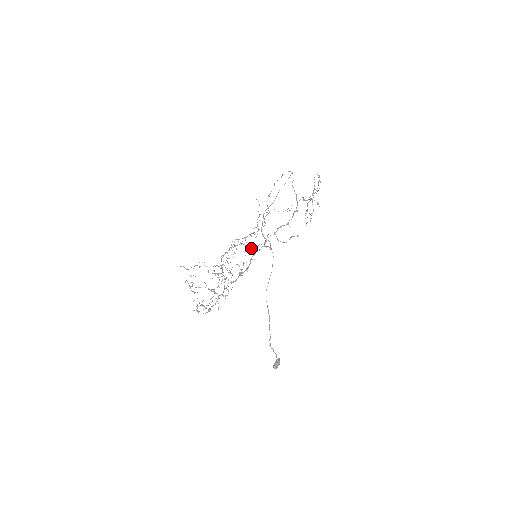
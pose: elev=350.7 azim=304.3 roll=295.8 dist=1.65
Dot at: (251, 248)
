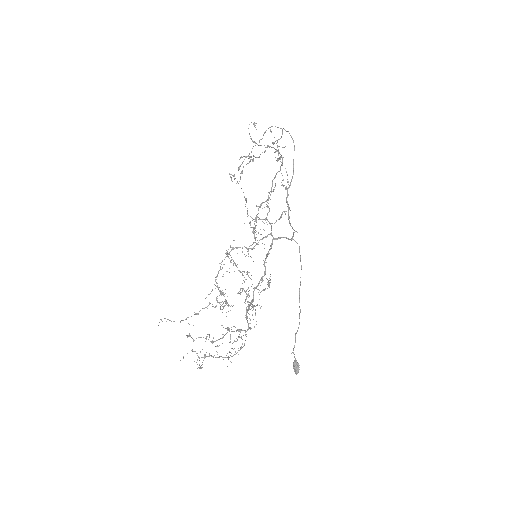
Dot at: (252, 248)
